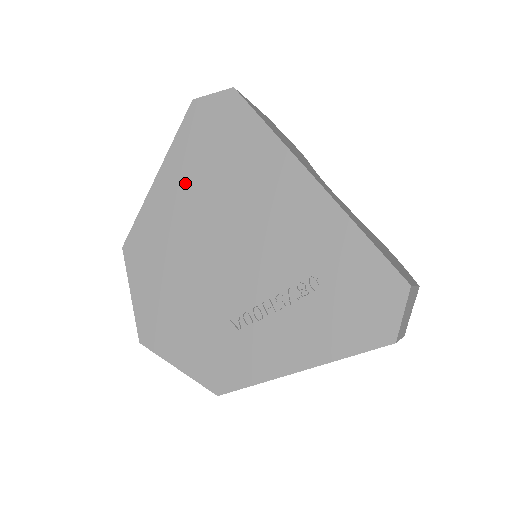
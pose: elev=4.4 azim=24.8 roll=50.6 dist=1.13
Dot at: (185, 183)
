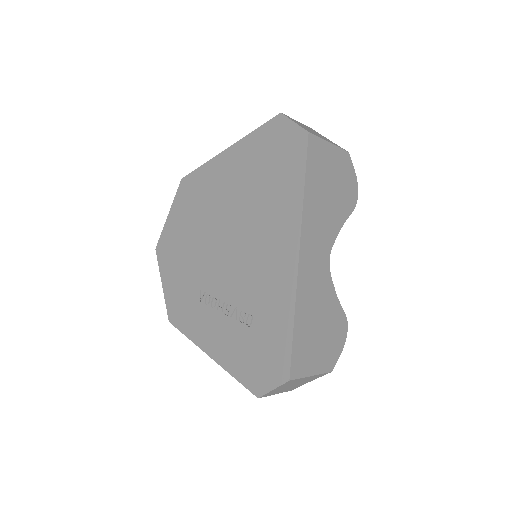
Dot at: (236, 174)
